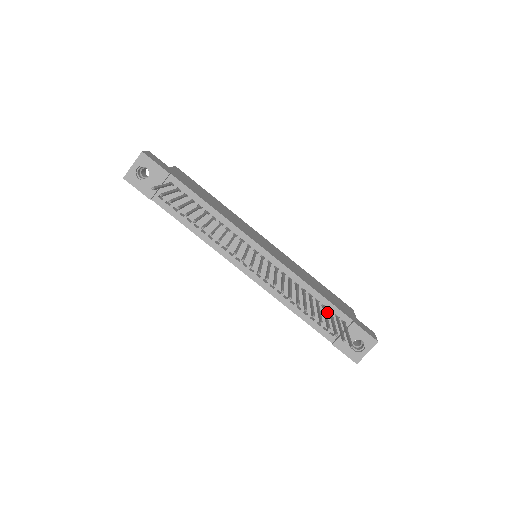
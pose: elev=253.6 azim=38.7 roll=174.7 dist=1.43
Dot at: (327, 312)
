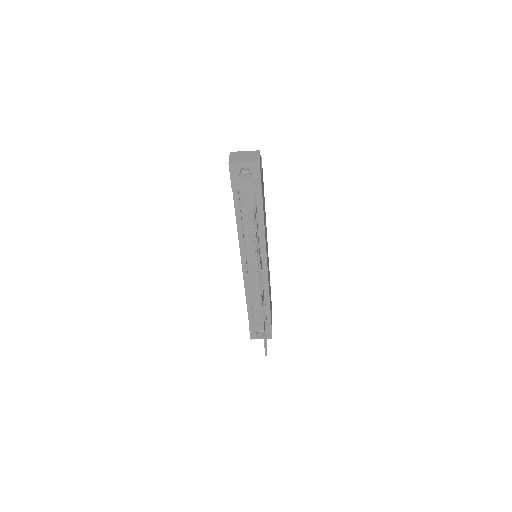
Dot at: occluded
